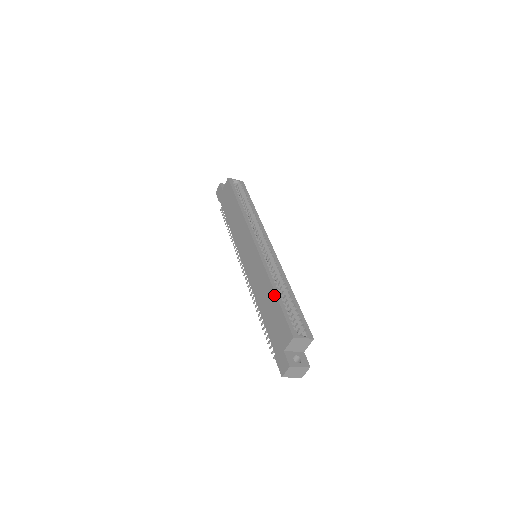
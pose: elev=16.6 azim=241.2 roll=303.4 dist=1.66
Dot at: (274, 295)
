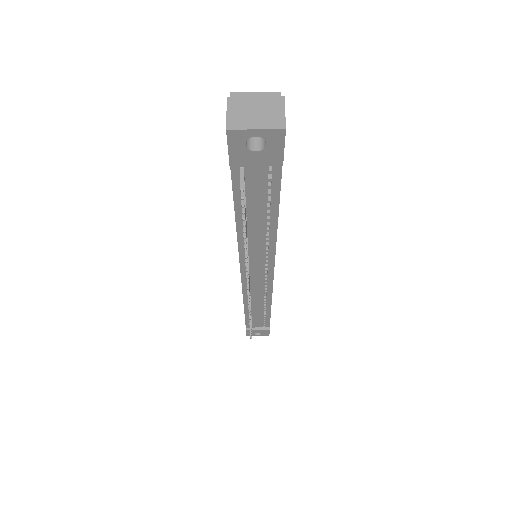
Dot at: occluded
